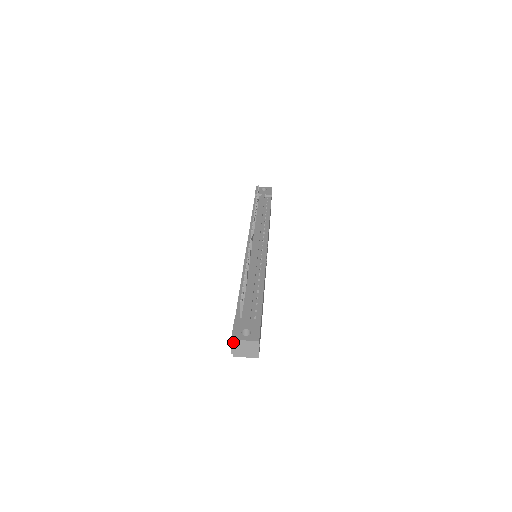
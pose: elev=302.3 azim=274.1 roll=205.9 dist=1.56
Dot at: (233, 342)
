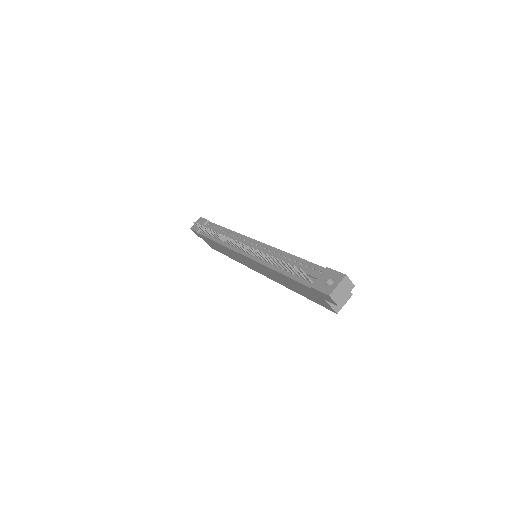
Dot at: (332, 296)
